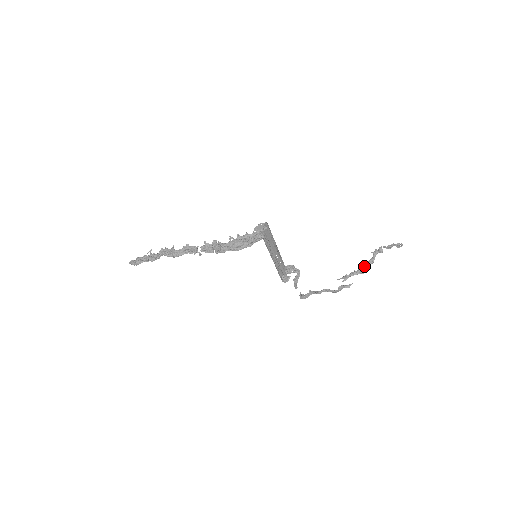
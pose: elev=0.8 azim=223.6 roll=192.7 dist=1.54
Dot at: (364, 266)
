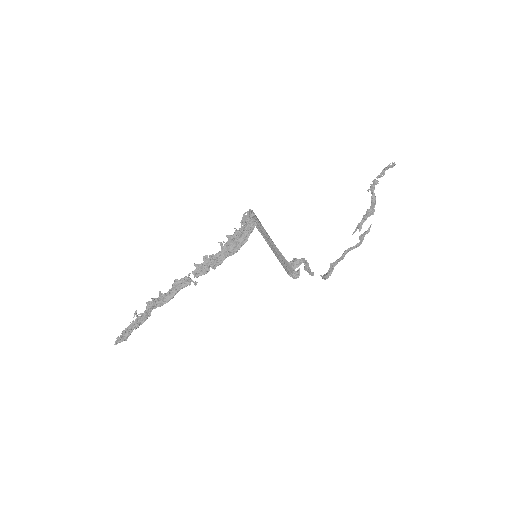
Dot at: (370, 206)
